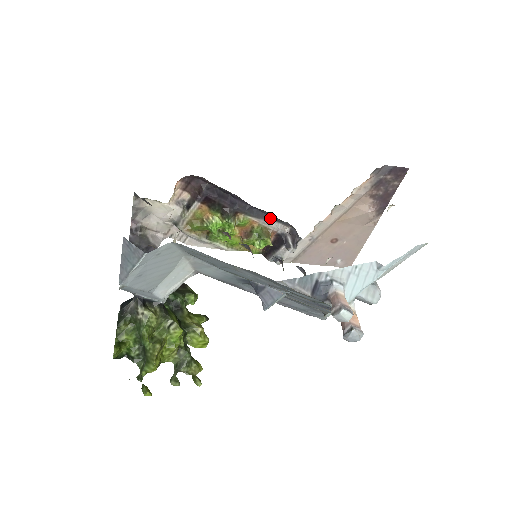
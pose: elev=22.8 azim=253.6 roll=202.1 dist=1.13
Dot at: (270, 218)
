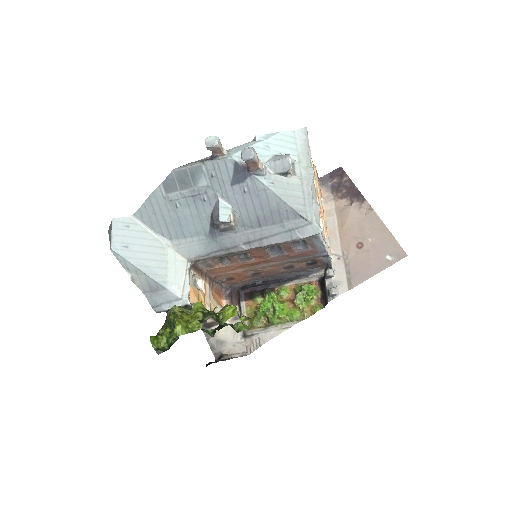
Dot at: (303, 277)
